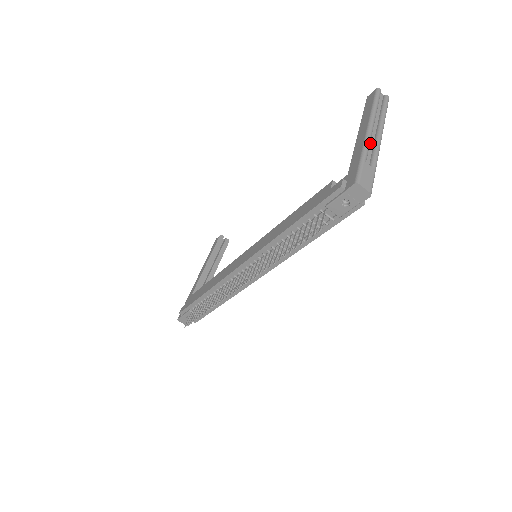
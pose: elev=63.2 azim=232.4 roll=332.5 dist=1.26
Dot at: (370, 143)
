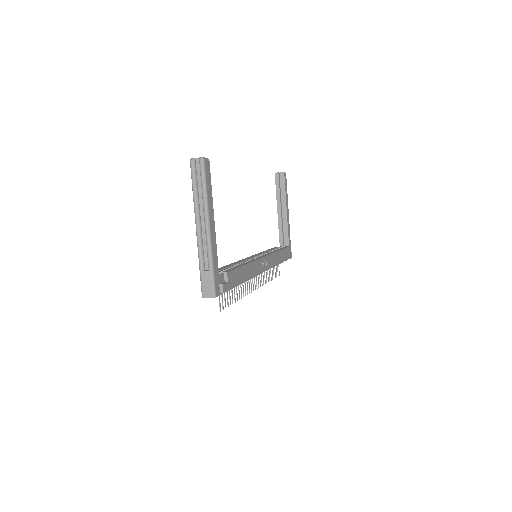
Dot at: (203, 239)
